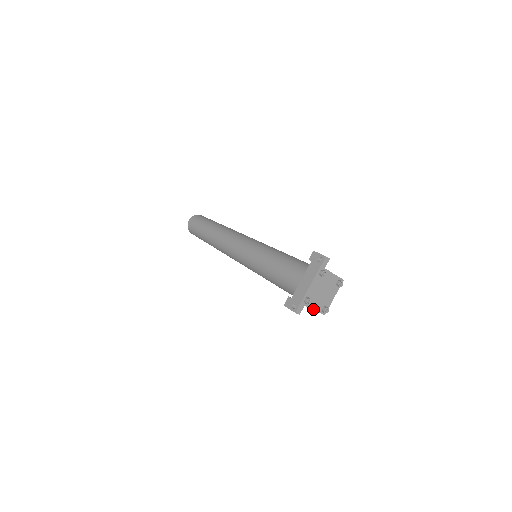
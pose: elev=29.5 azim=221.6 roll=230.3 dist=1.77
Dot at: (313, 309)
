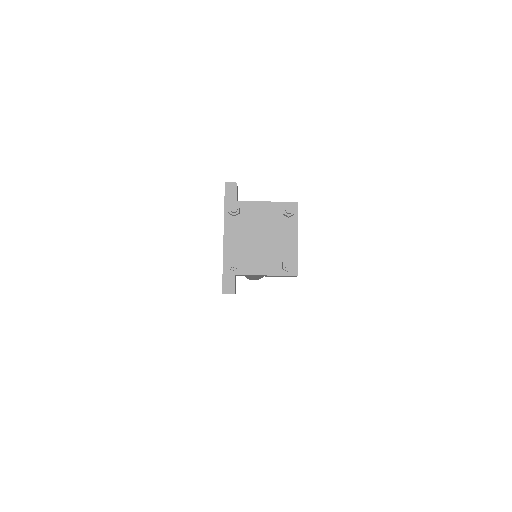
Dot at: (260, 274)
